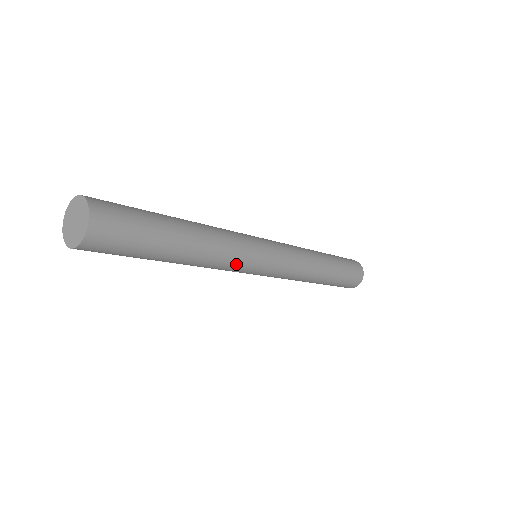
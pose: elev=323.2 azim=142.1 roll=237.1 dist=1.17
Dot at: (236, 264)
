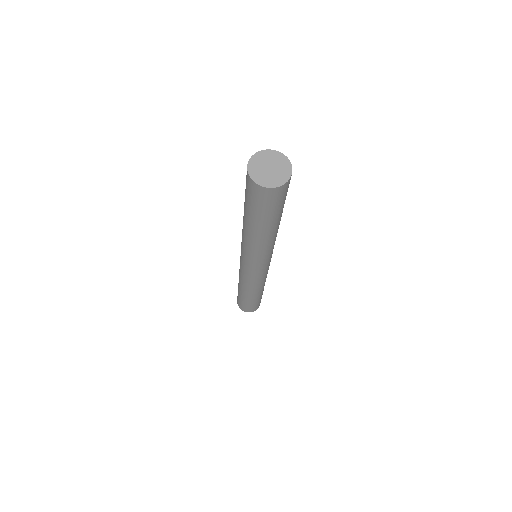
Dot at: occluded
